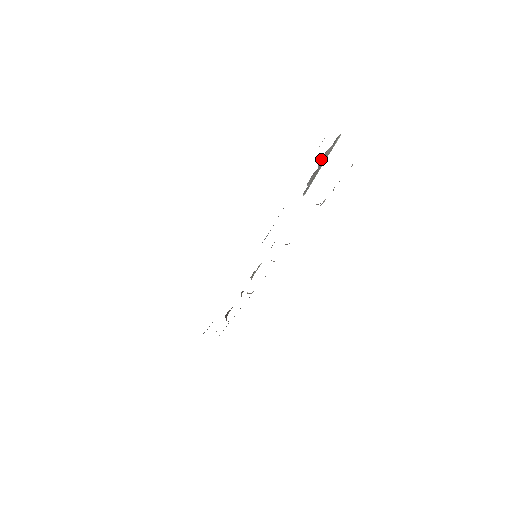
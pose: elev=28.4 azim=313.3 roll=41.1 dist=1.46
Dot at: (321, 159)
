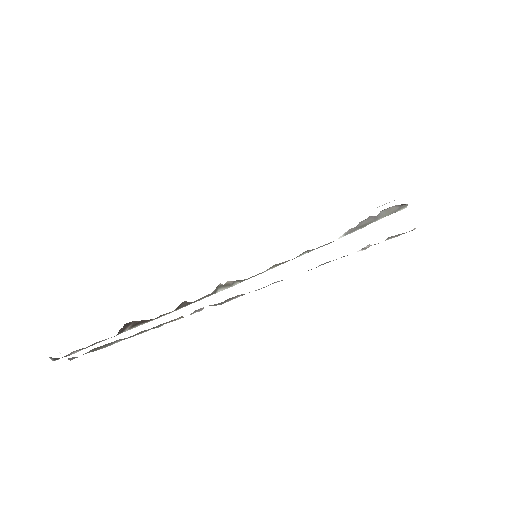
Dot at: (385, 209)
